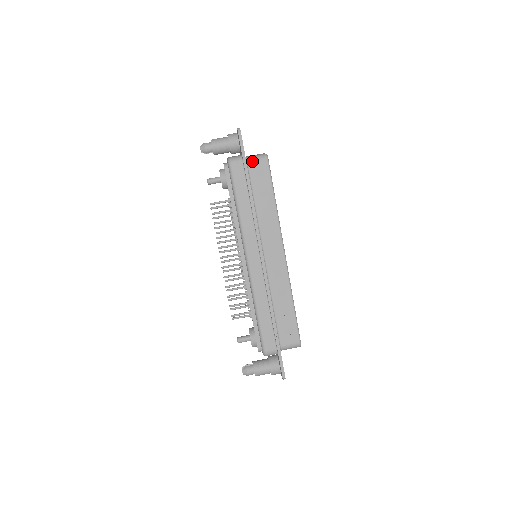
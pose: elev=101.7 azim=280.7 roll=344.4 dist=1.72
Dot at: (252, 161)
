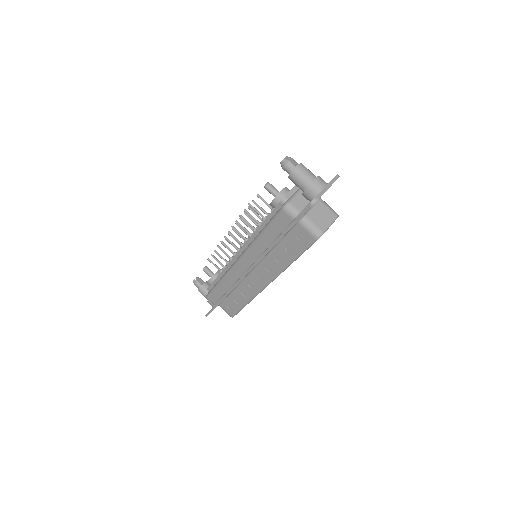
Dot at: (303, 226)
